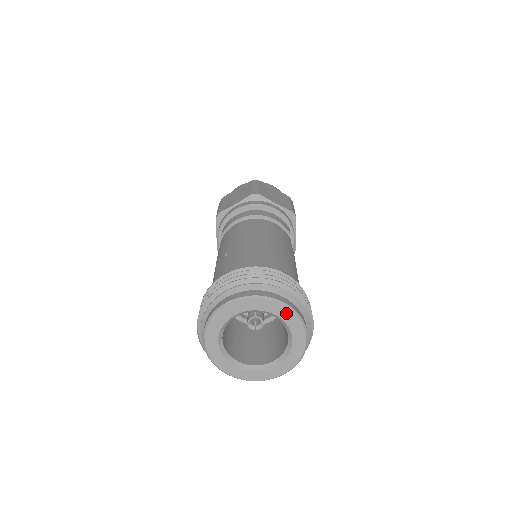
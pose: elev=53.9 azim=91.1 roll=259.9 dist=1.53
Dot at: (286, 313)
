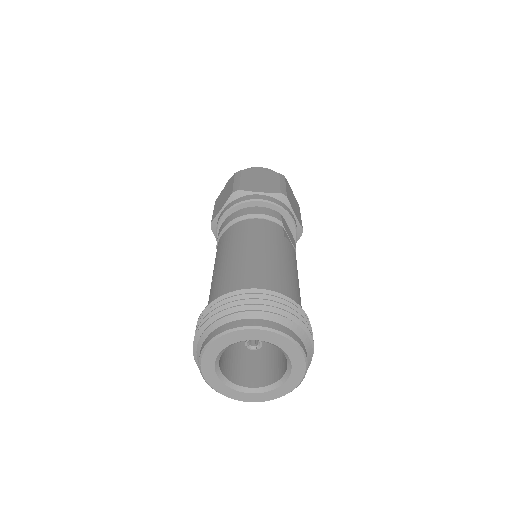
Dot at: (267, 335)
